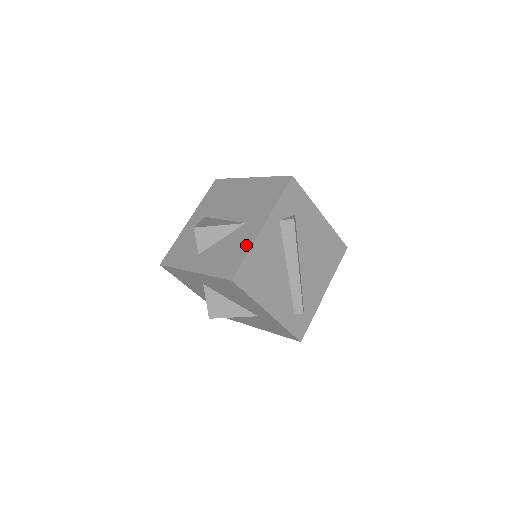
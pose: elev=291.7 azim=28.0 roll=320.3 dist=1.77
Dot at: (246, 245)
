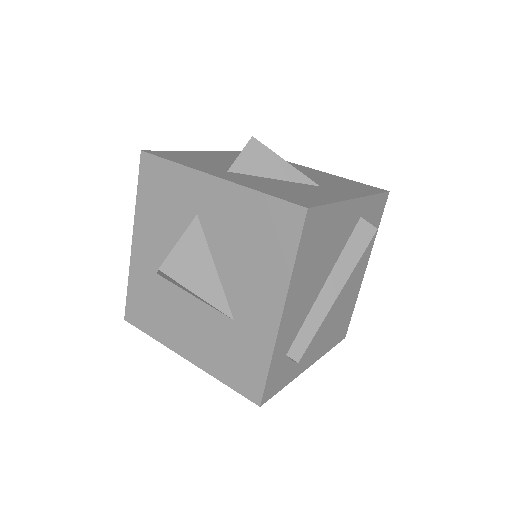
Dot at: (329, 197)
